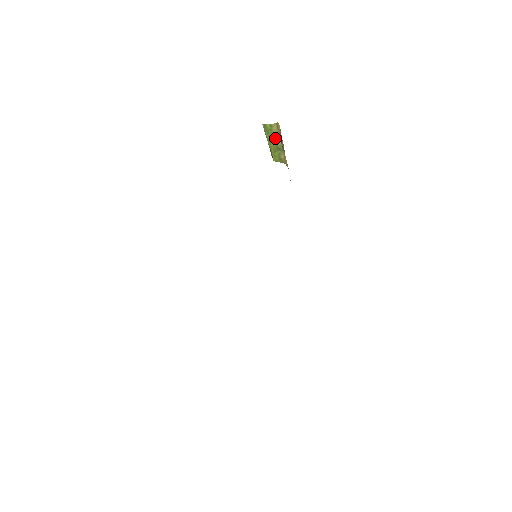
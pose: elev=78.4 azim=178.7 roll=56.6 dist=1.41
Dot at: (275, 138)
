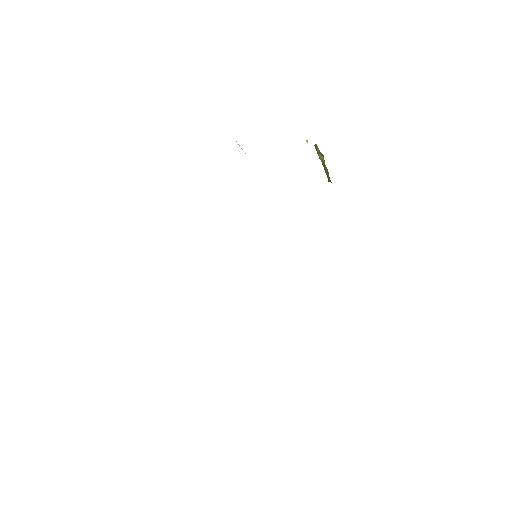
Dot at: (323, 158)
